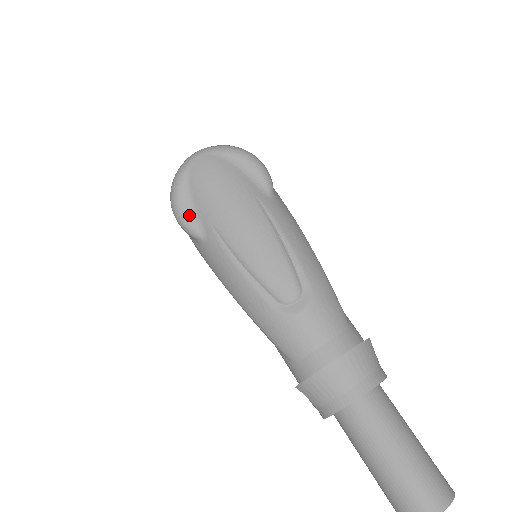
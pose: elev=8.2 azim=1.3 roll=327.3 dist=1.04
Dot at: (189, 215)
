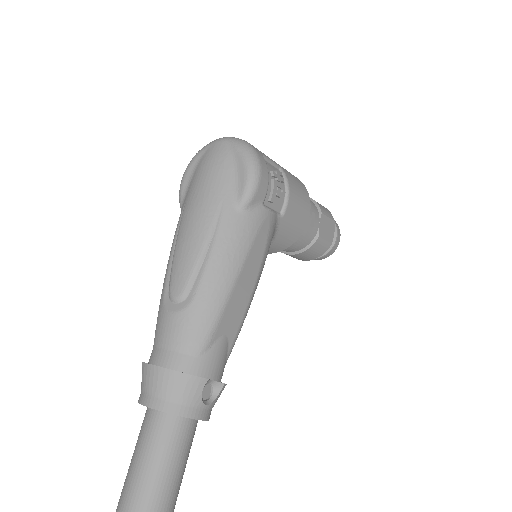
Dot at: (185, 185)
